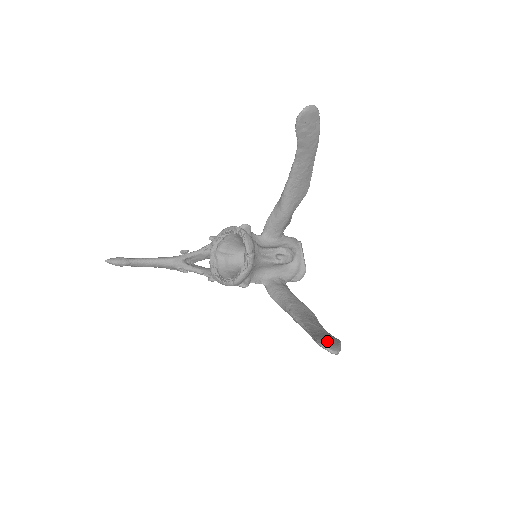
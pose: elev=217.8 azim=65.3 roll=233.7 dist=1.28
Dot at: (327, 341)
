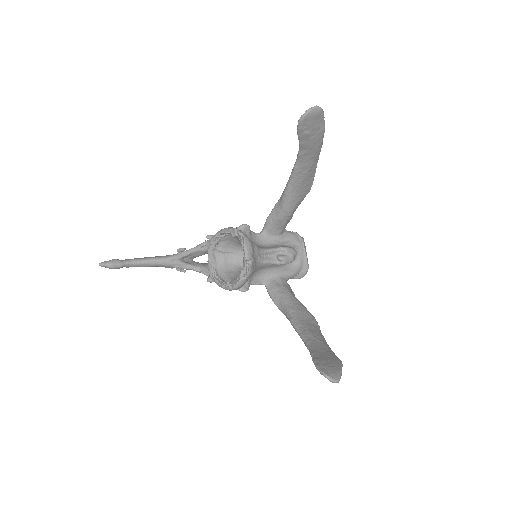
Dot at: (328, 366)
